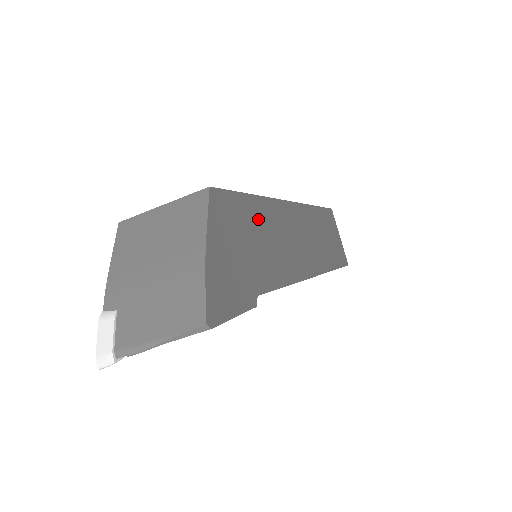
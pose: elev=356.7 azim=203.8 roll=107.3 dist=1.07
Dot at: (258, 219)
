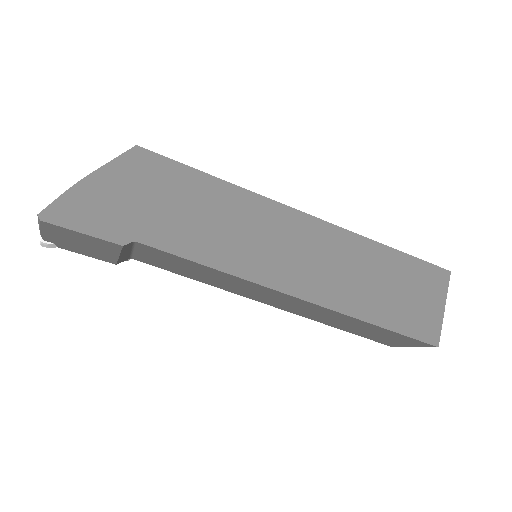
Dot at: (203, 196)
